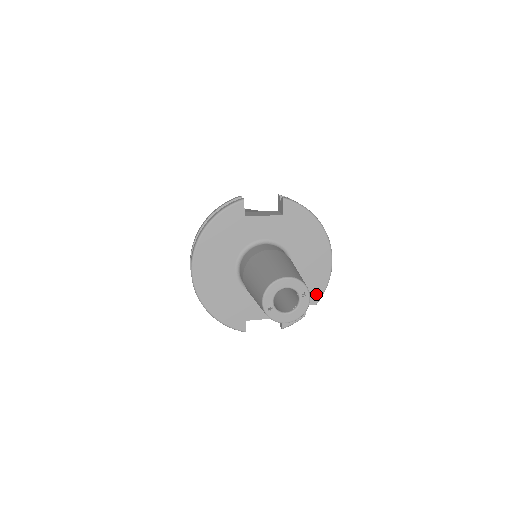
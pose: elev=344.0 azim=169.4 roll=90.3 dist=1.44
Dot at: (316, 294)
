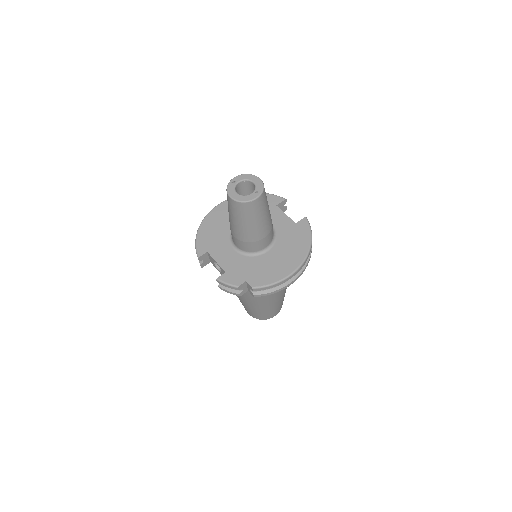
Dot at: (260, 281)
